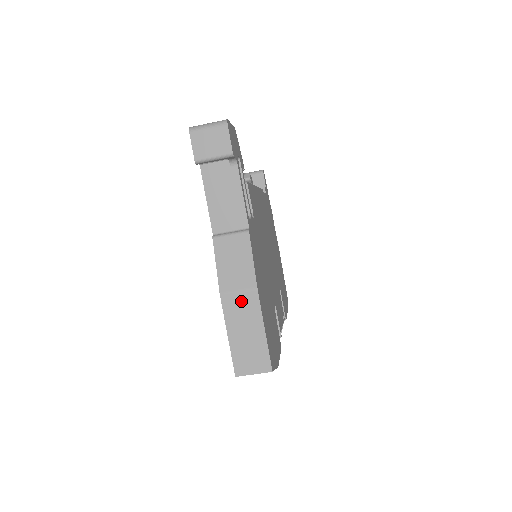
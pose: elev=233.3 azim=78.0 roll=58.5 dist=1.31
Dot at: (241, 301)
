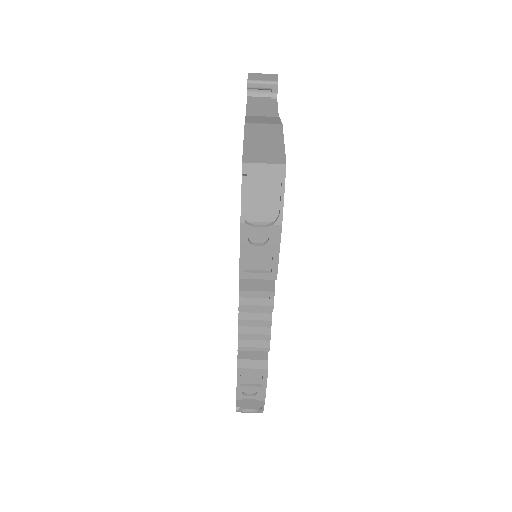
Dot at: (264, 127)
